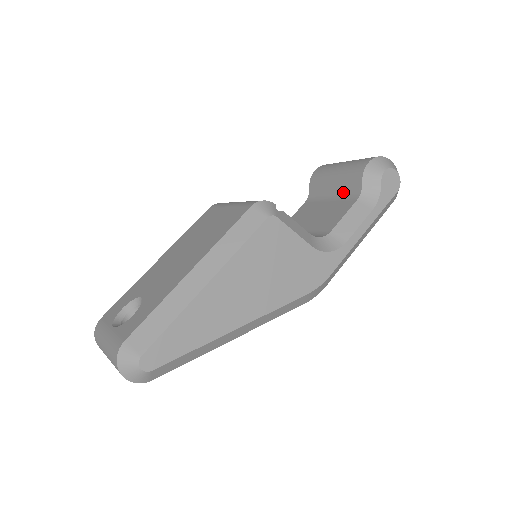
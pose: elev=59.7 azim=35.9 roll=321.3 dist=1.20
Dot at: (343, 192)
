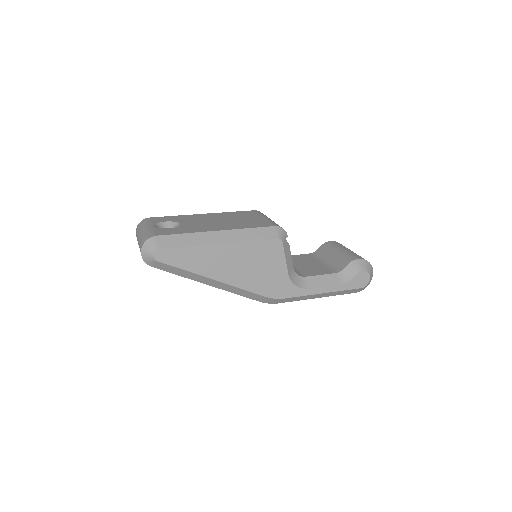
Dot at: (333, 264)
